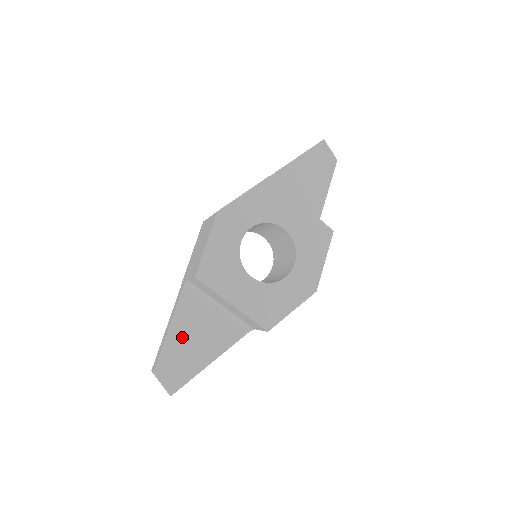
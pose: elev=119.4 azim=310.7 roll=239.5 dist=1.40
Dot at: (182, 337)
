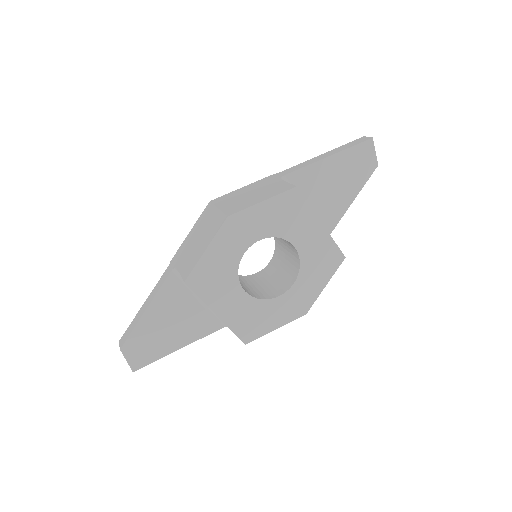
Dot at: (157, 321)
